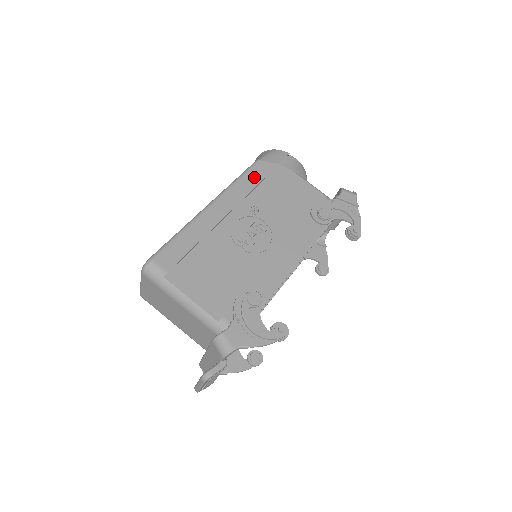
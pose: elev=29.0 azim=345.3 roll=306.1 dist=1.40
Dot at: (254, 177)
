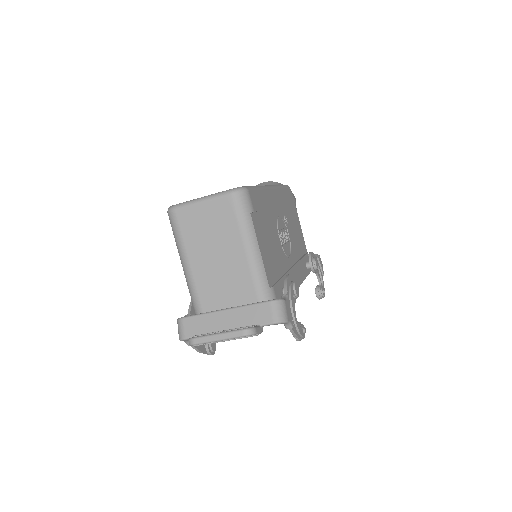
Dot at: (288, 195)
